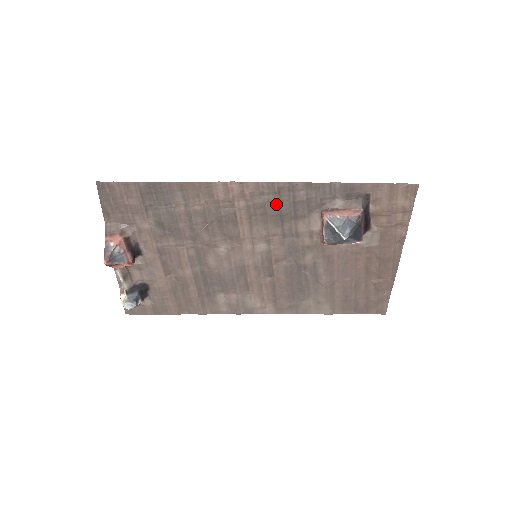
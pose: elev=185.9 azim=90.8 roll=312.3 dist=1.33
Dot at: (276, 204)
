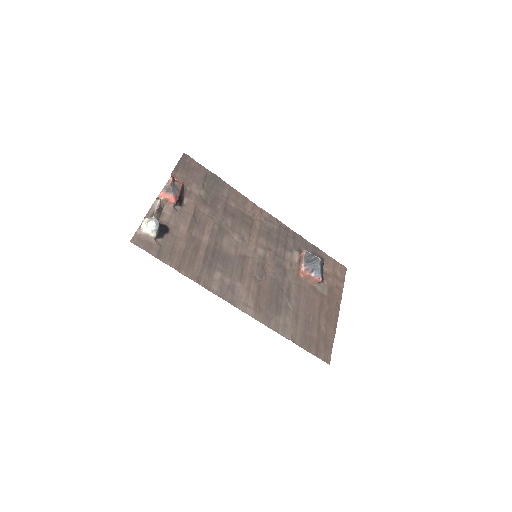
Dot at: (276, 232)
